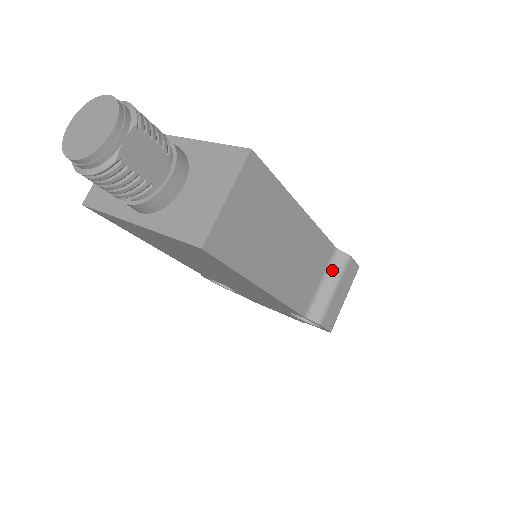
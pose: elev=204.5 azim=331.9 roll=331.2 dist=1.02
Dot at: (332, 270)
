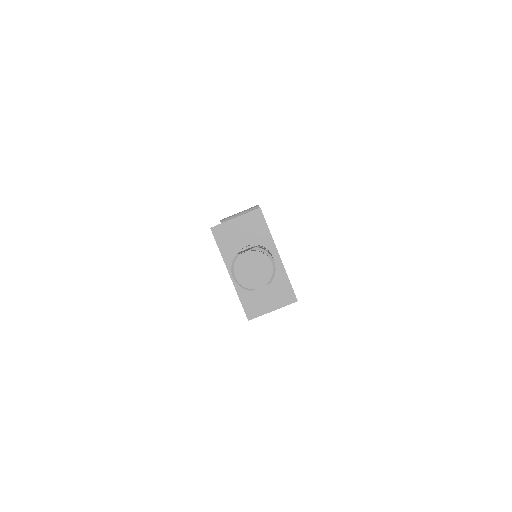
Dot at: occluded
